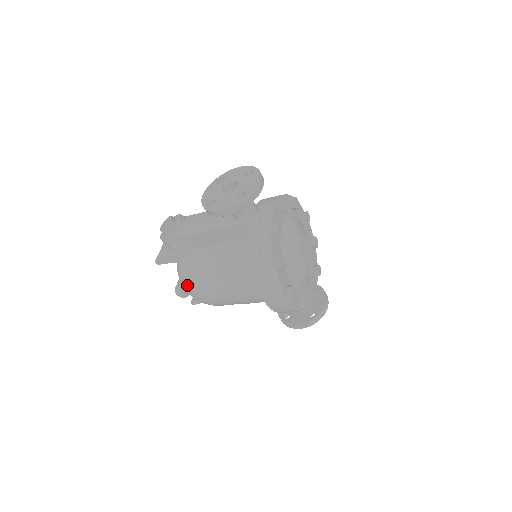
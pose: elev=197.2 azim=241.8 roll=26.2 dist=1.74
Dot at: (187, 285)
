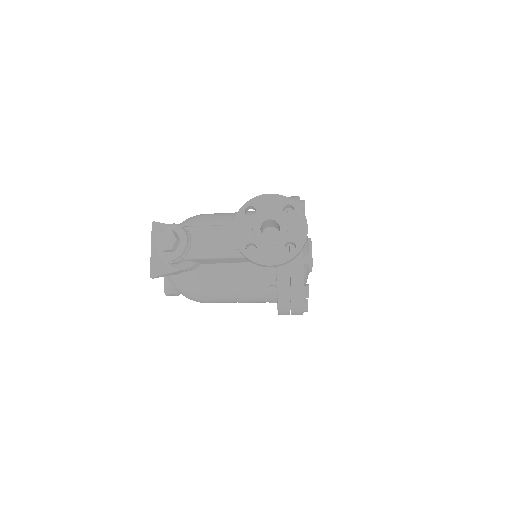
Dot at: (187, 294)
